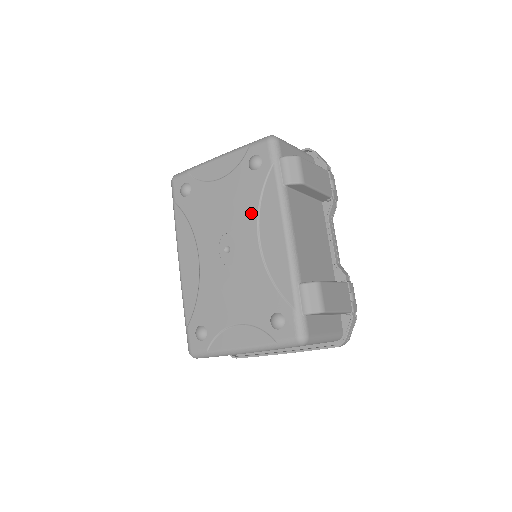
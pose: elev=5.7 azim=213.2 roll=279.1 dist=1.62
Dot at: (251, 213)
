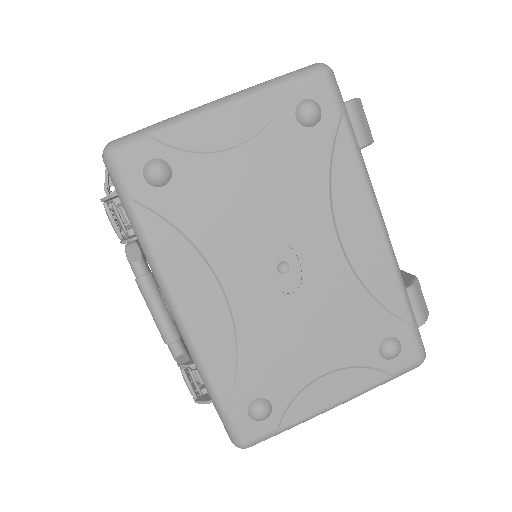
Dot at: (318, 201)
